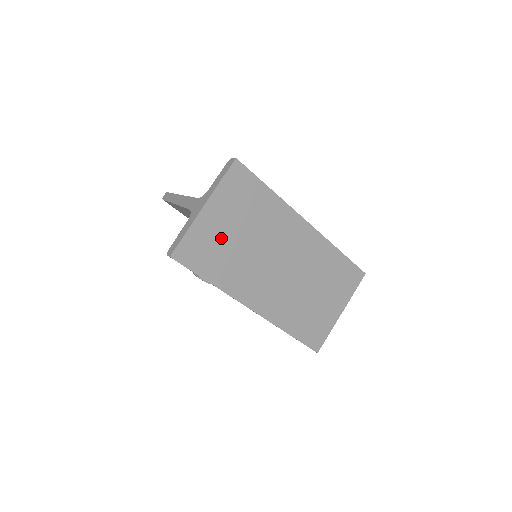
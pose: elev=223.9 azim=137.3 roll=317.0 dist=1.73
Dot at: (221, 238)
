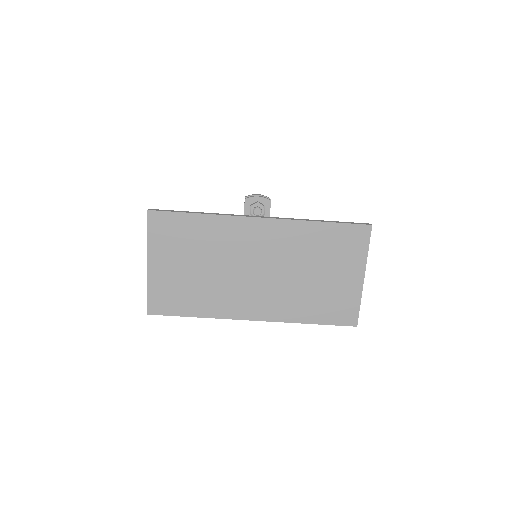
Dot at: (180, 279)
